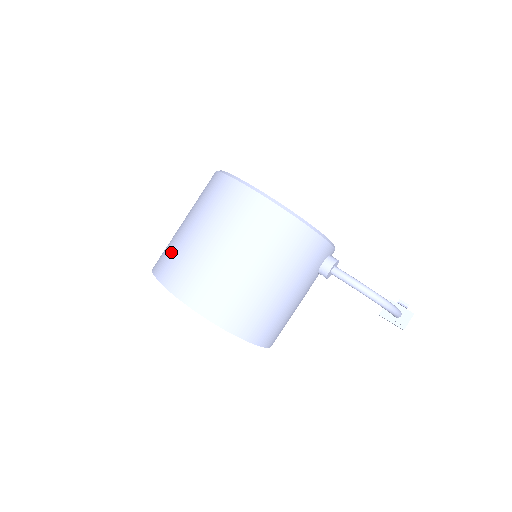
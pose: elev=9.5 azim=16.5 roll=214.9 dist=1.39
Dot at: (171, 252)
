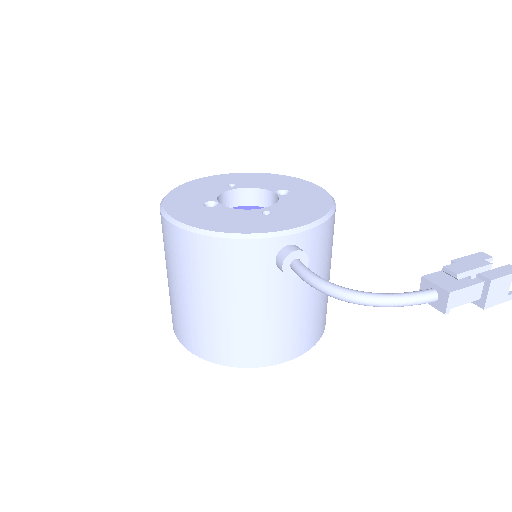
Dot at: occluded
